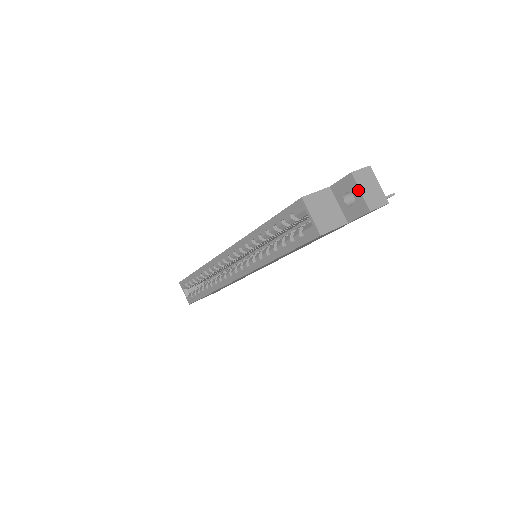
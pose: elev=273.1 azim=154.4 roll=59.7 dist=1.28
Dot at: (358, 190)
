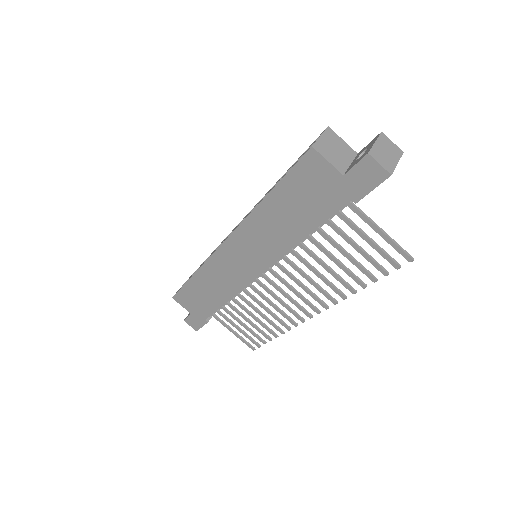
Dot at: (375, 142)
